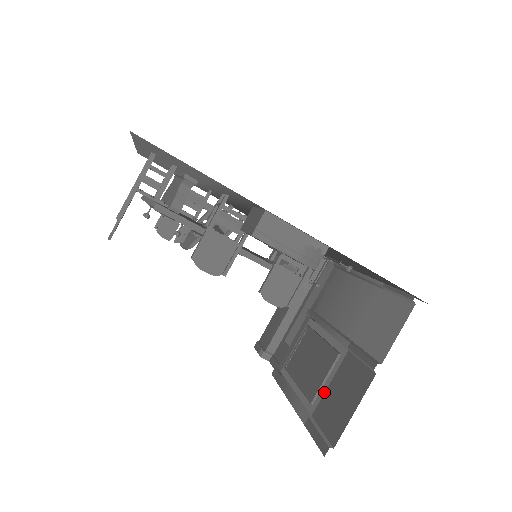
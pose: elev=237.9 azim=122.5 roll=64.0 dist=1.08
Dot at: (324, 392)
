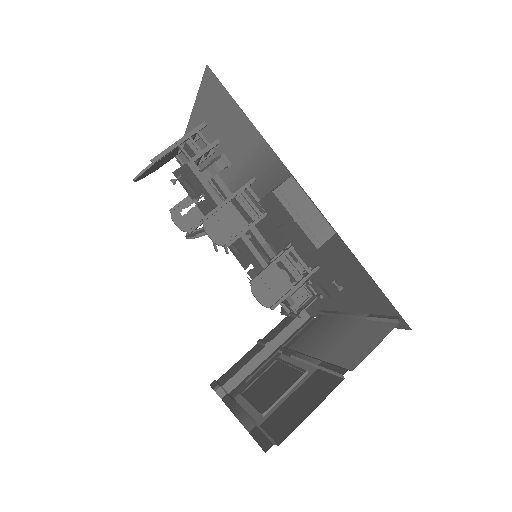
Dot at: (281, 404)
